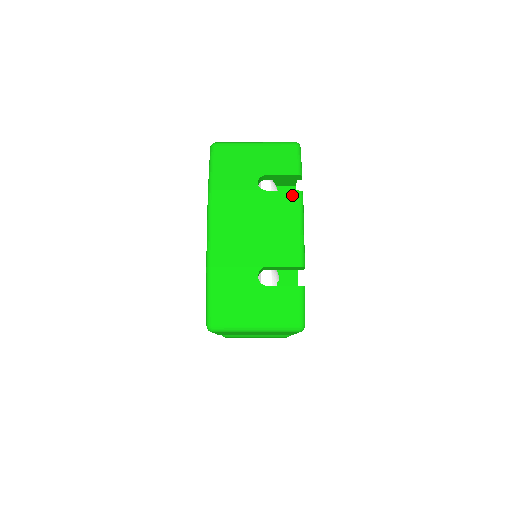
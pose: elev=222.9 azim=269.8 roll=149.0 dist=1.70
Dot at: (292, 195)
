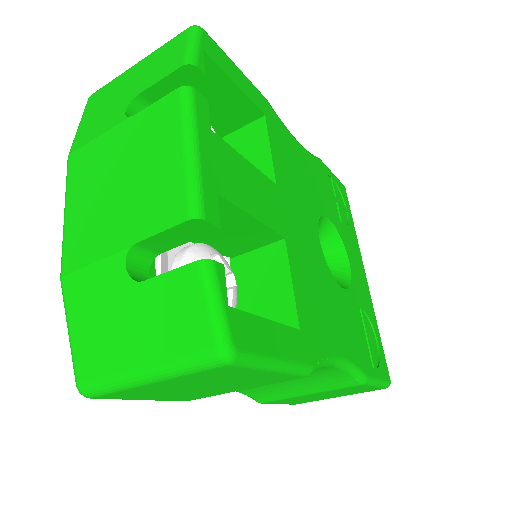
Dot at: (170, 100)
